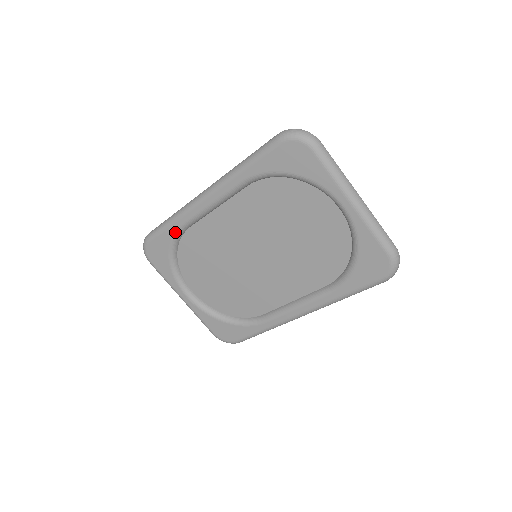
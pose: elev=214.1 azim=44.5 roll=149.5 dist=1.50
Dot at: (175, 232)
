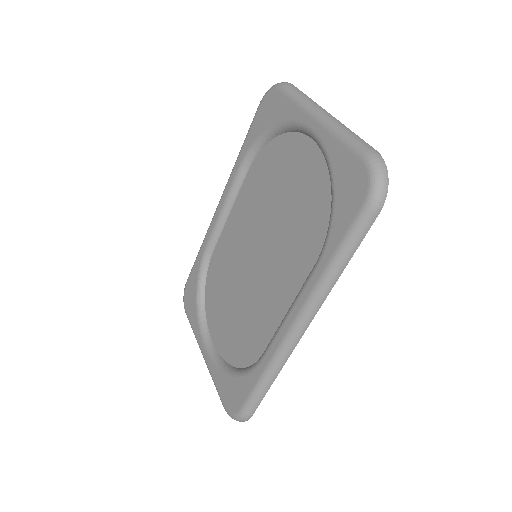
Dot at: (201, 260)
